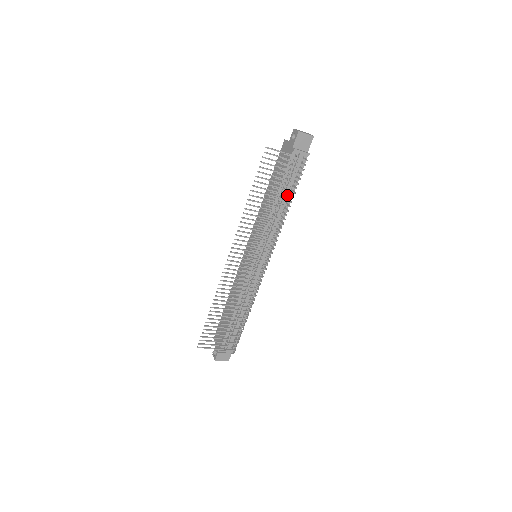
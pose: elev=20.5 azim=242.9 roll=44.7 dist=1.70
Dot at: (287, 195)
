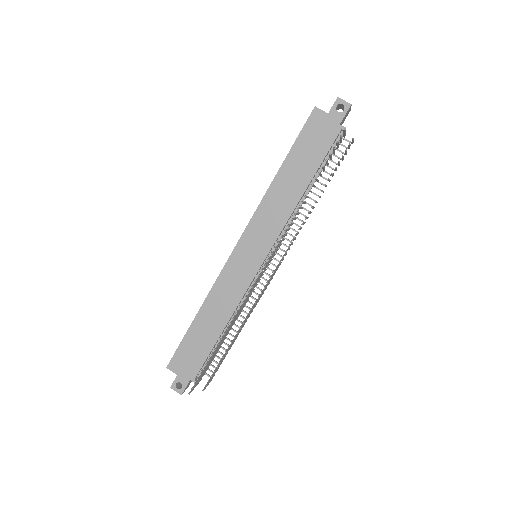
Dot at: (315, 181)
